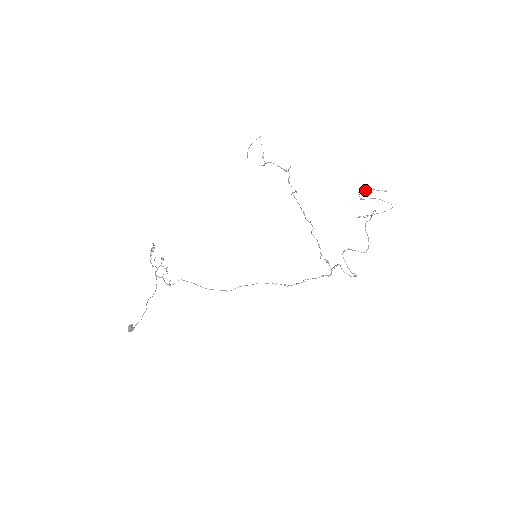
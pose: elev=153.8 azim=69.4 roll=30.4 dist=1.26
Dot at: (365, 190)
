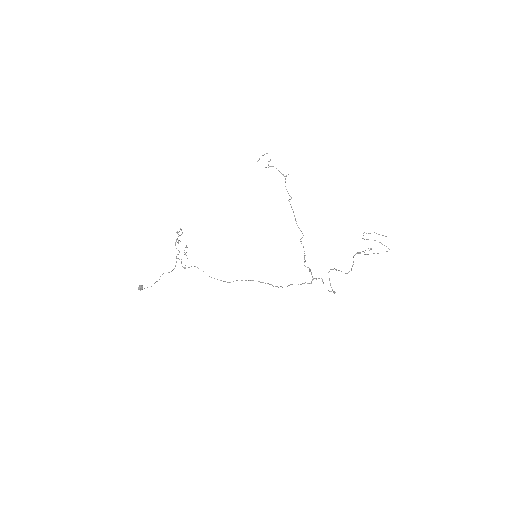
Dot at: (369, 233)
